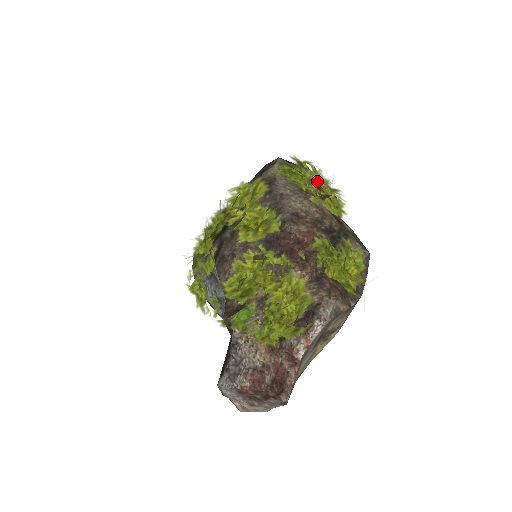
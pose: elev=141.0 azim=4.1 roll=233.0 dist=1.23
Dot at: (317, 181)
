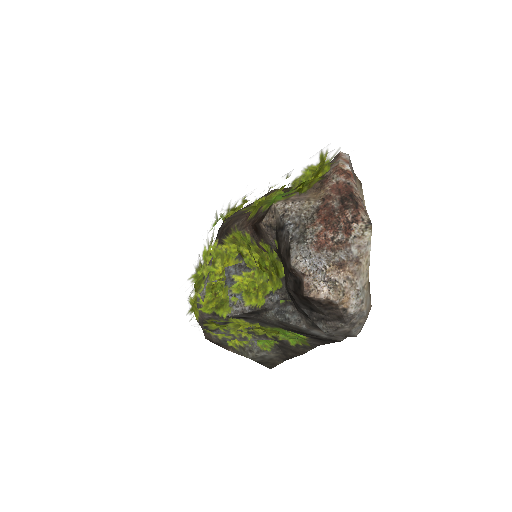
Dot at: occluded
